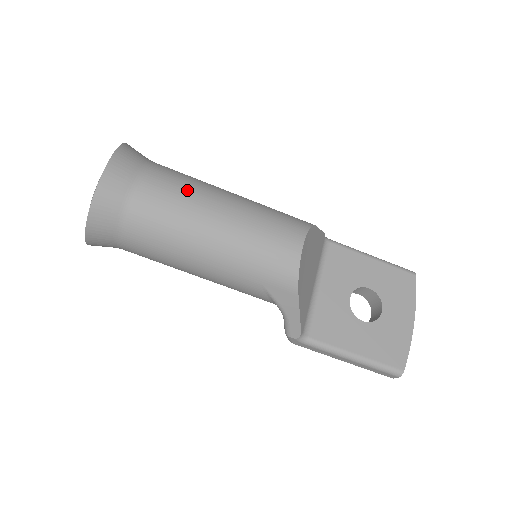
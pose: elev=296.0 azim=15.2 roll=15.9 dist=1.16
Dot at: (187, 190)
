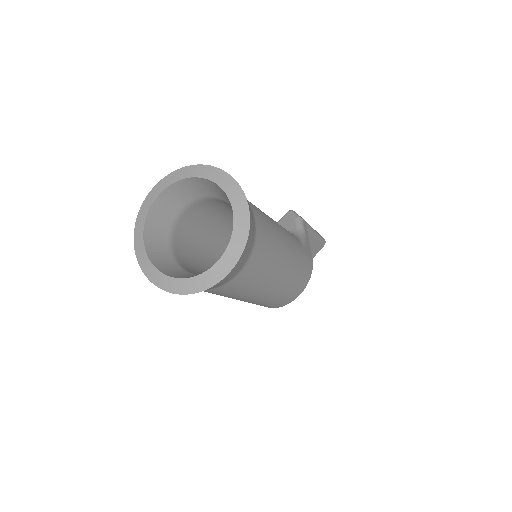
Dot at: (267, 271)
